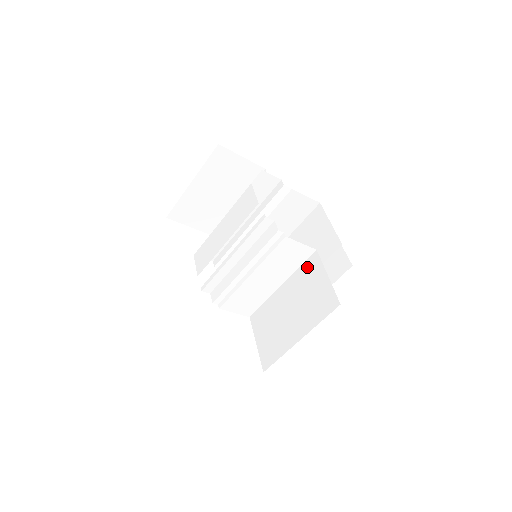
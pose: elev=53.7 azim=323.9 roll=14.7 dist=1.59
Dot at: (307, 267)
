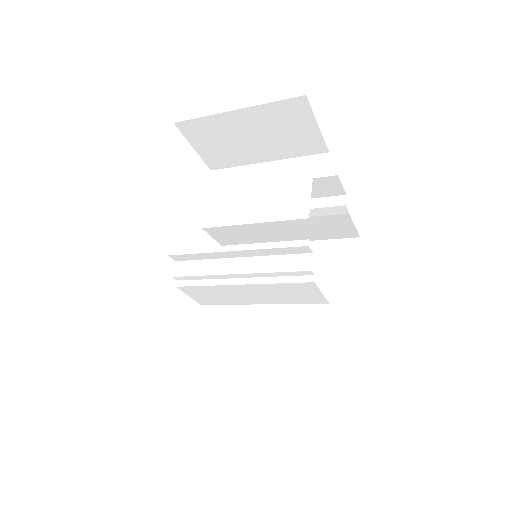
Dot at: (306, 313)
